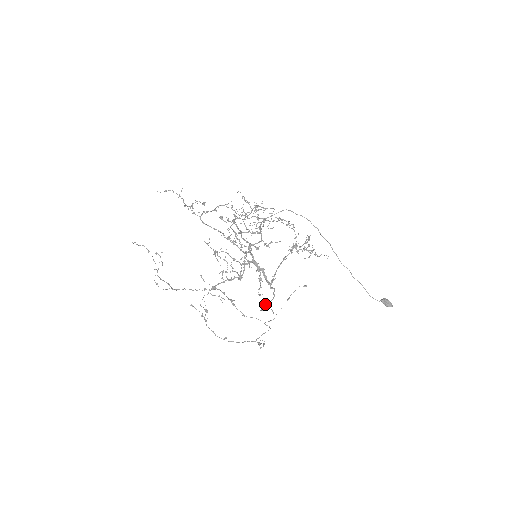
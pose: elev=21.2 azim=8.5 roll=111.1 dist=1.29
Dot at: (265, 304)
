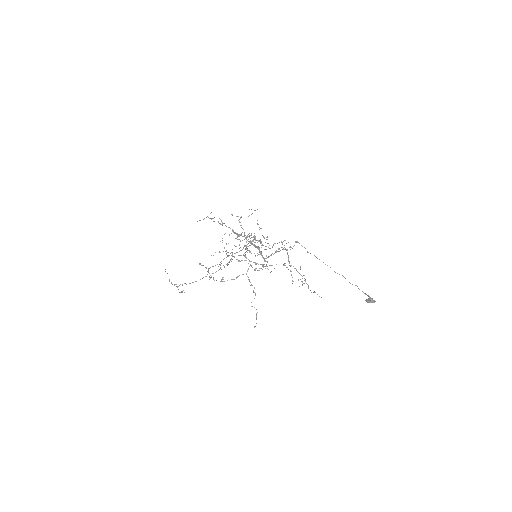
Dot at: (259, 270)
